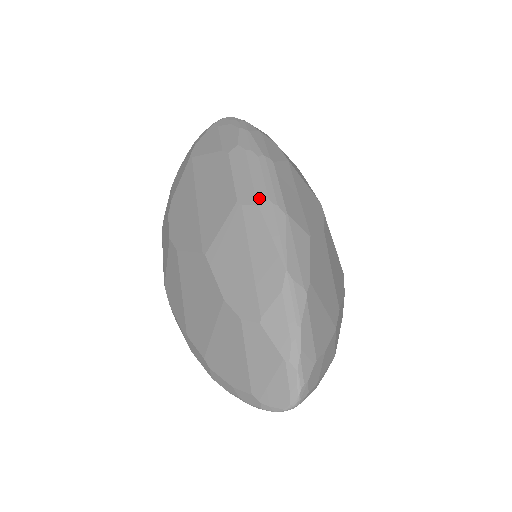
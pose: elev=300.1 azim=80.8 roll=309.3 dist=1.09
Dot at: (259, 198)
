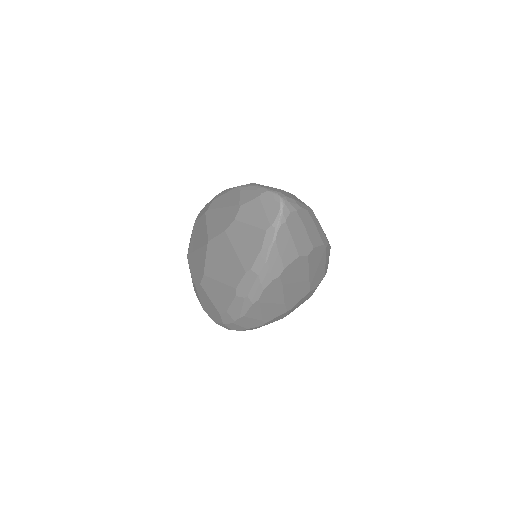
Dot at: (212, 200)
